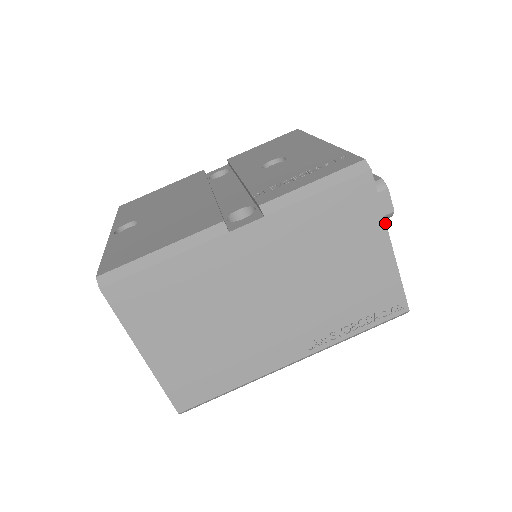
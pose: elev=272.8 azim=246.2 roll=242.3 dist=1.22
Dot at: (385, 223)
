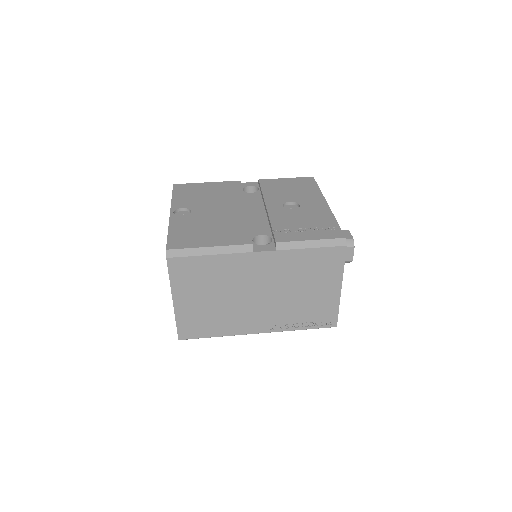
Dot at: occluded
